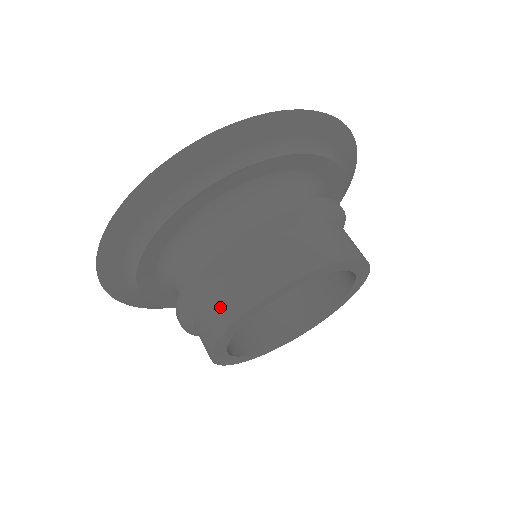
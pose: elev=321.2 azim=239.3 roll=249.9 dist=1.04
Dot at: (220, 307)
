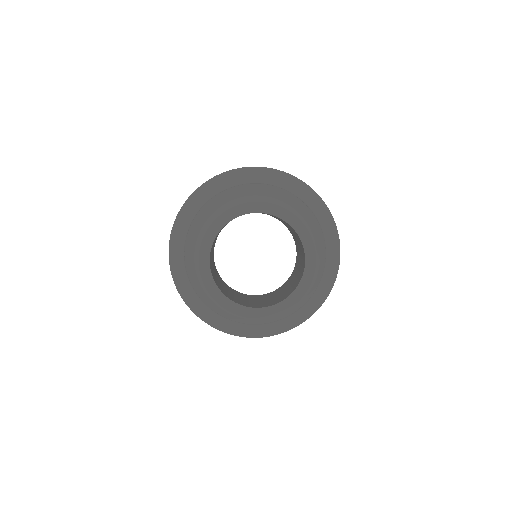
Dot at: occluded
